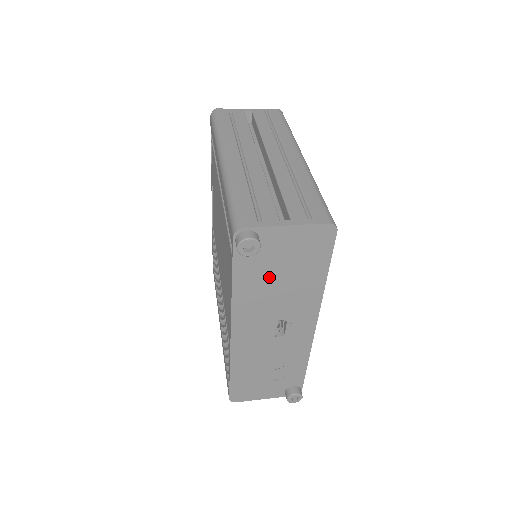
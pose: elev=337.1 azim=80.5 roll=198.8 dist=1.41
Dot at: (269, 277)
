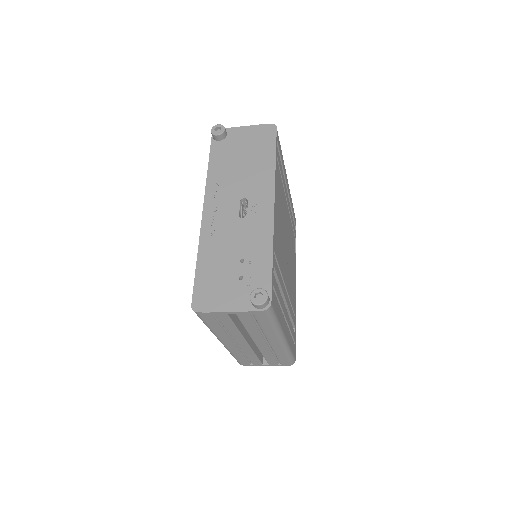
Dot at: (233, 161)
